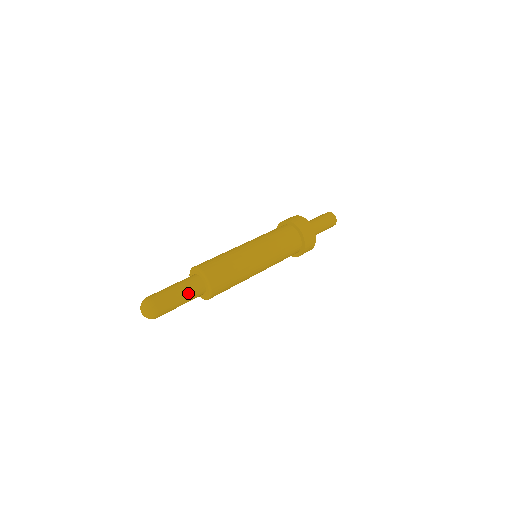
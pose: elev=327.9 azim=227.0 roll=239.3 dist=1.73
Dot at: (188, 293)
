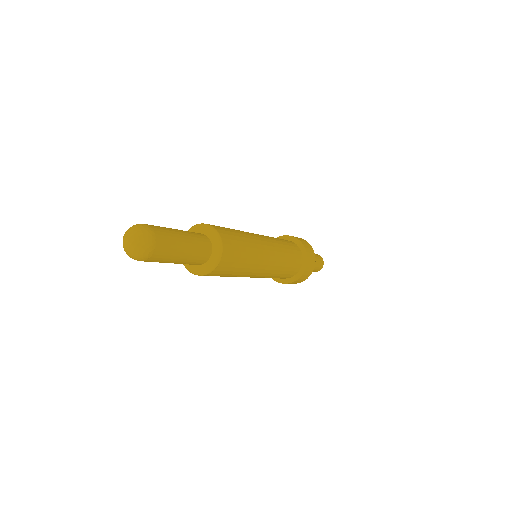
Dot at: (193, 242)
